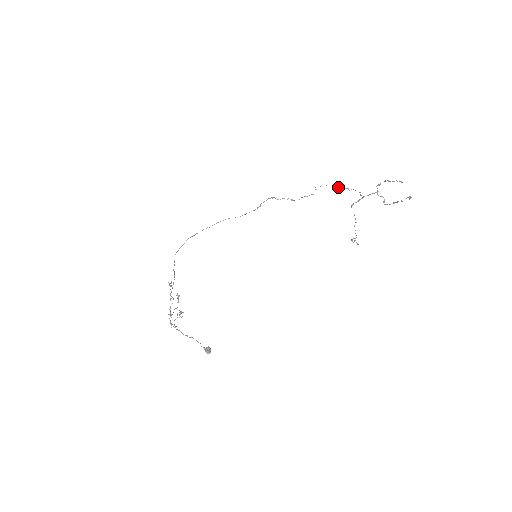
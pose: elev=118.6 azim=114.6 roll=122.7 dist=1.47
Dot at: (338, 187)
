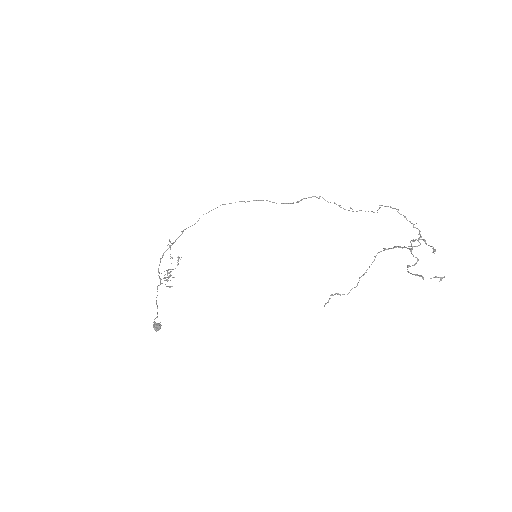
Dot at: (404, 217)
